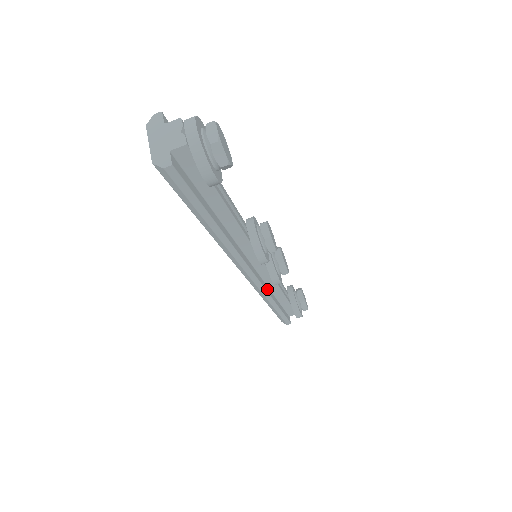
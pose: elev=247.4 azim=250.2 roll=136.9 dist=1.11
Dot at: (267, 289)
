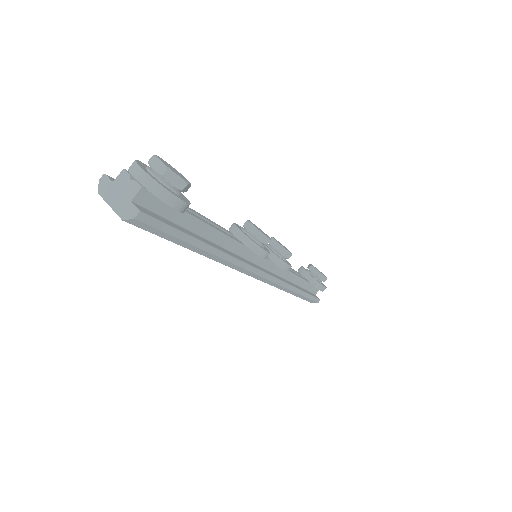
Dot at: (282, 280)
